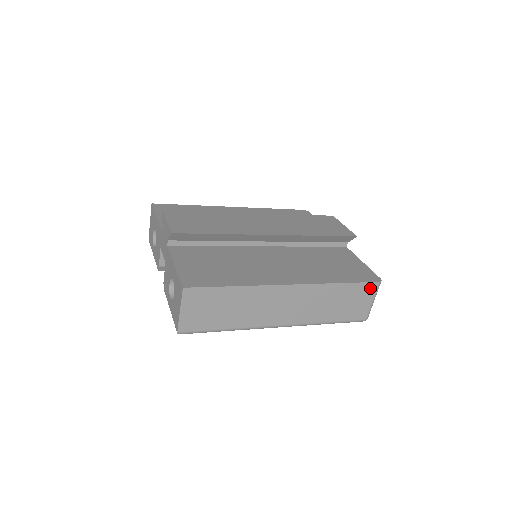
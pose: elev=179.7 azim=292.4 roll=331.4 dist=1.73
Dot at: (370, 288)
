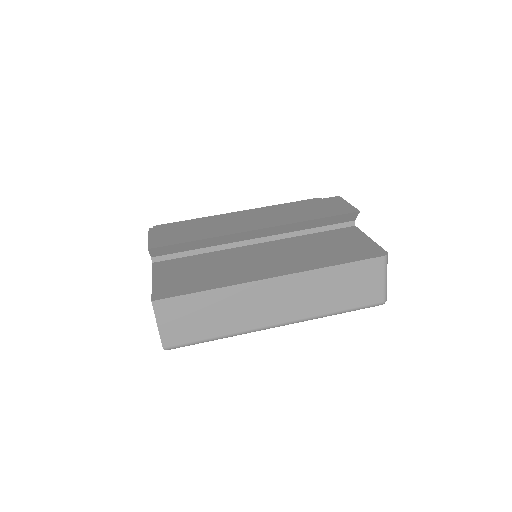
Dot at: (375, 265)
